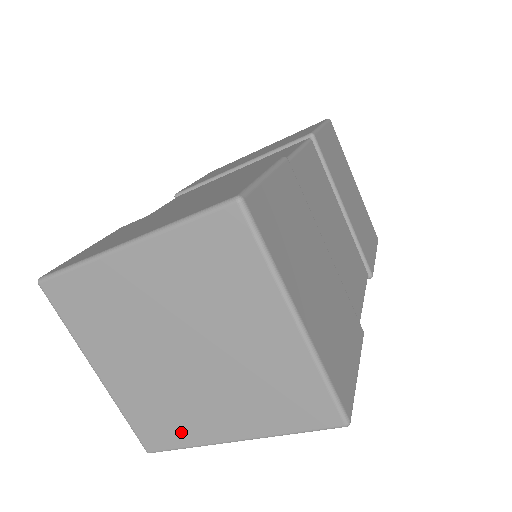
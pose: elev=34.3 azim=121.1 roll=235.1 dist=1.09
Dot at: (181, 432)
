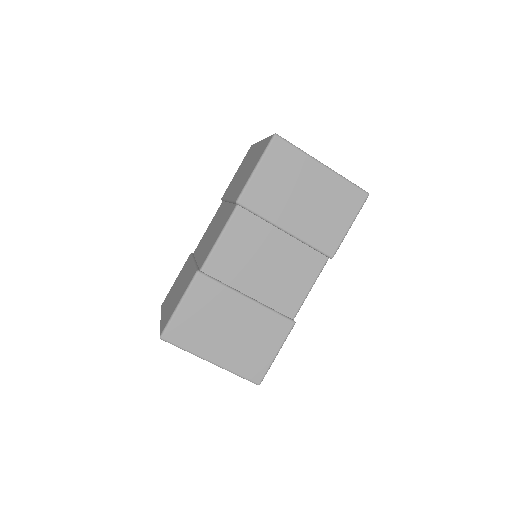
Dot at: occluded
